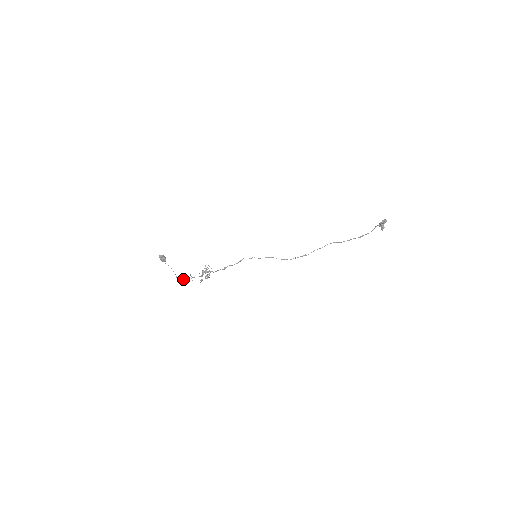
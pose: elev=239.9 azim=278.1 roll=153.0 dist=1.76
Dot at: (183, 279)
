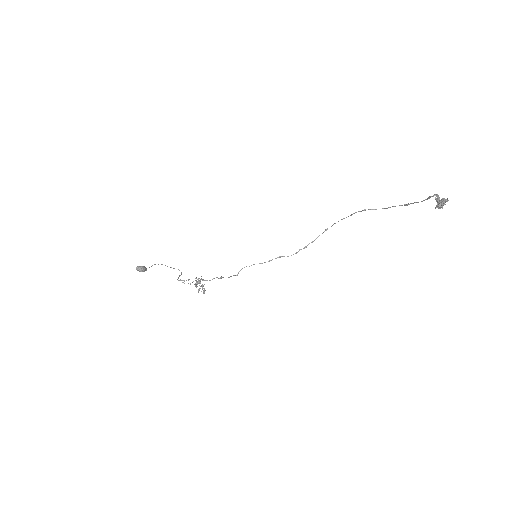
Dot at: (178, 280)
